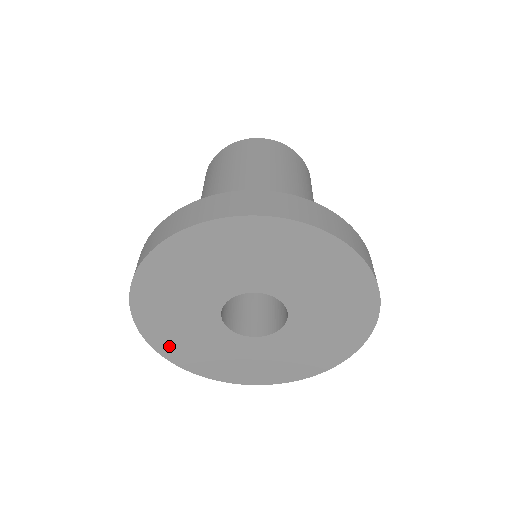
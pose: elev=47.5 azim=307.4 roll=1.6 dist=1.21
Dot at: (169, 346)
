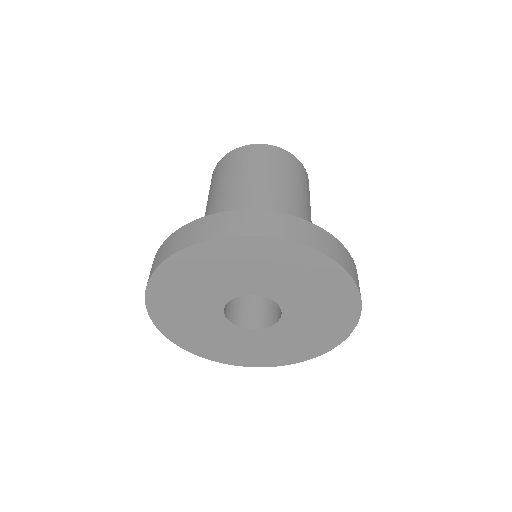
Dot at: (161, 307)
